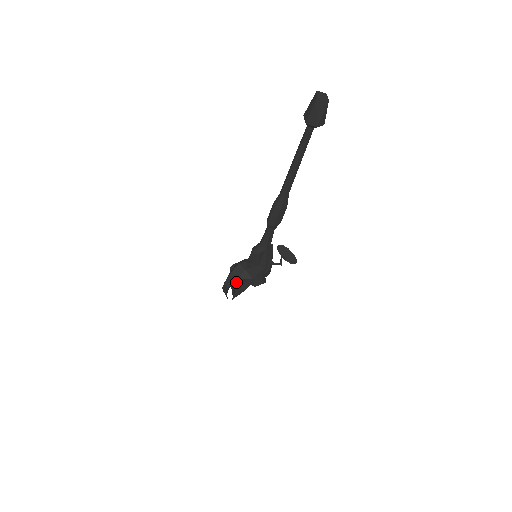
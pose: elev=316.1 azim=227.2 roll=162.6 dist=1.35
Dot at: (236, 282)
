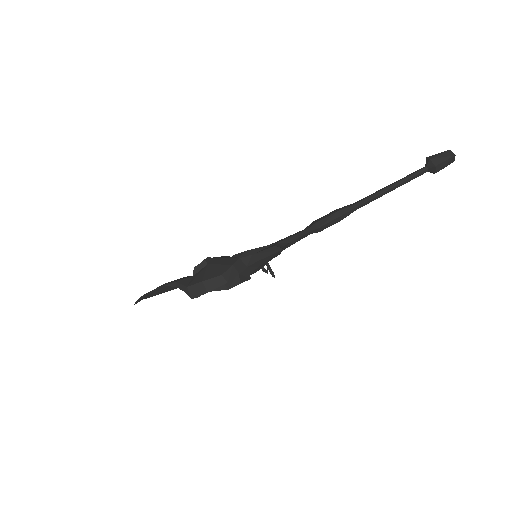
Dot at: occluded
